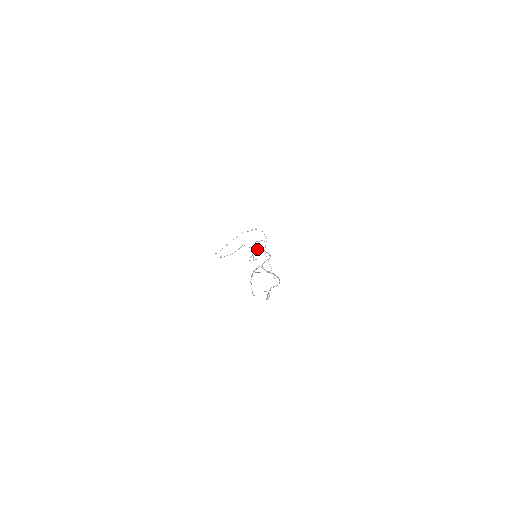
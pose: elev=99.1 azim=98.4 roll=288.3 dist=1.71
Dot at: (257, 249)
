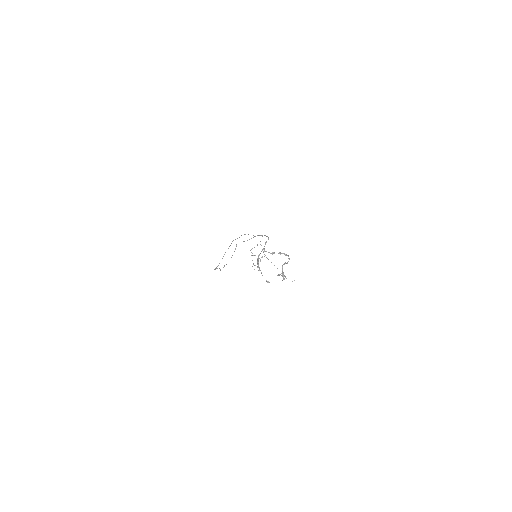
Dot at: occluded
